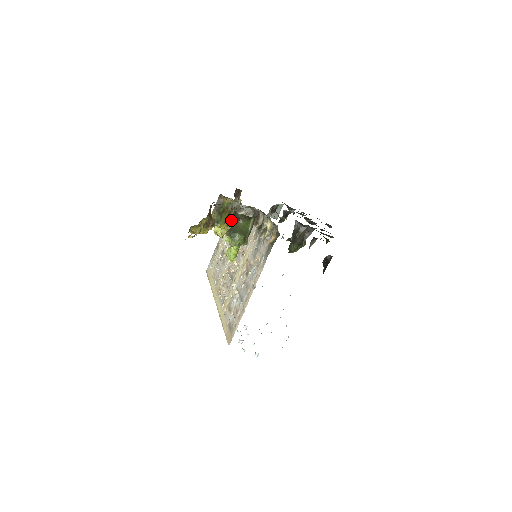
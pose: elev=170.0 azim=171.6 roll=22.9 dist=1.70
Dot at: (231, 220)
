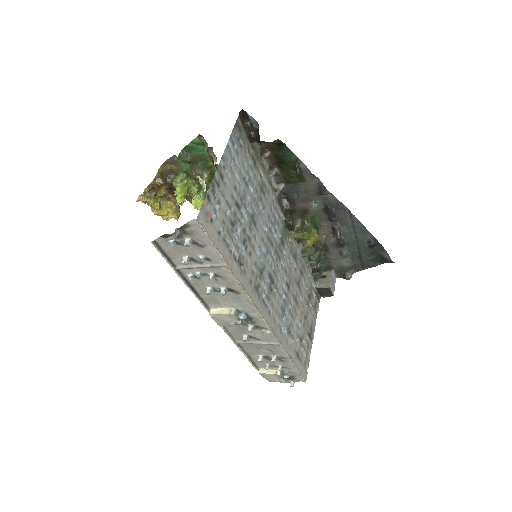
Dot at: occluded
